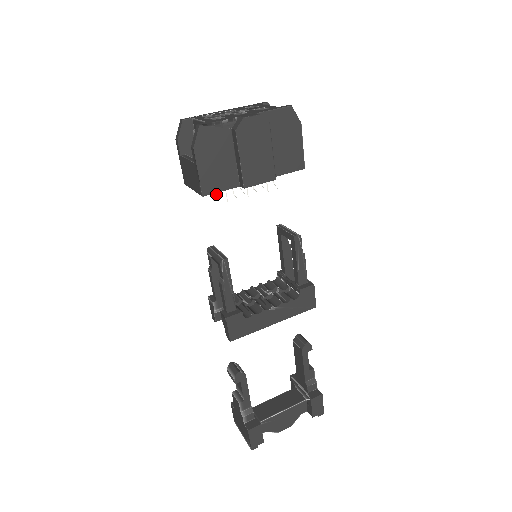
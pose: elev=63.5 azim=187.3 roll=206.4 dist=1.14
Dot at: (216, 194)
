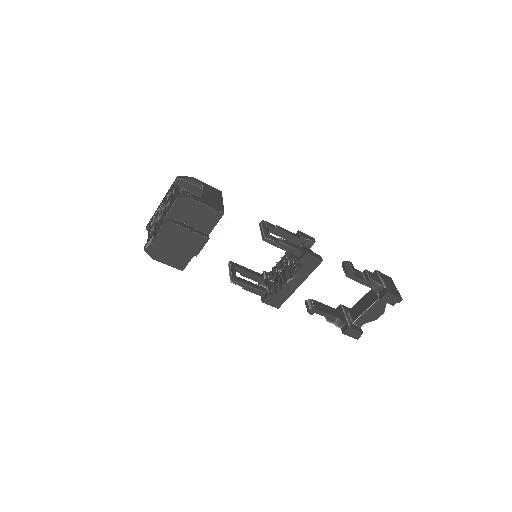
Dot at: occluded
